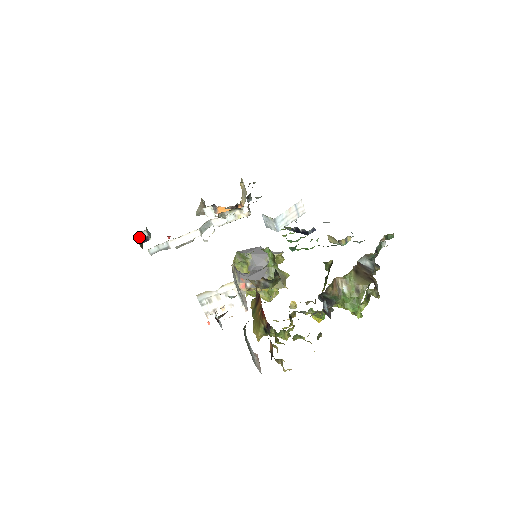
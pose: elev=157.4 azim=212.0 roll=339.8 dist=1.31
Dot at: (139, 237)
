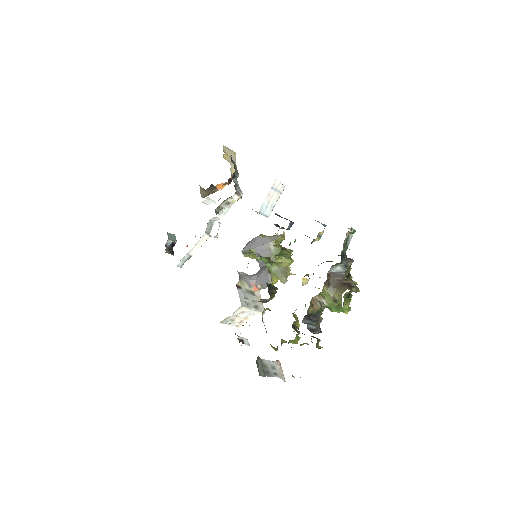
Dot at: (167, 246)
